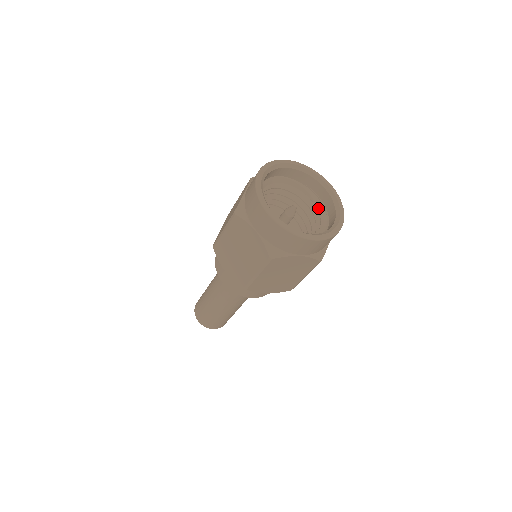
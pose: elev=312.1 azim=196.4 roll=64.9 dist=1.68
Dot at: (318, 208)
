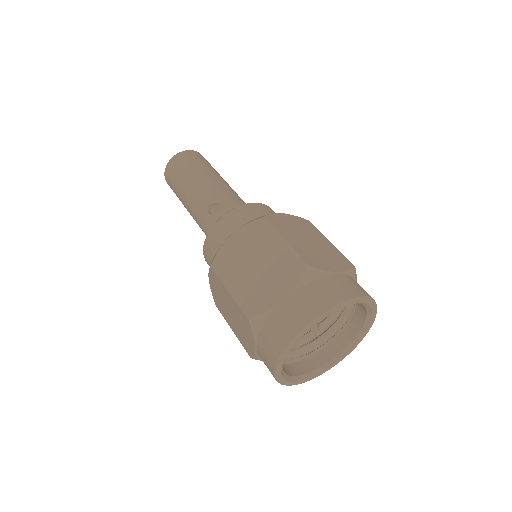
Dot at: (343, 314)
